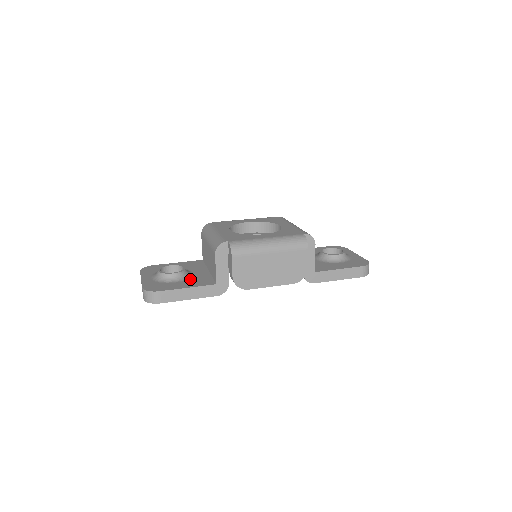
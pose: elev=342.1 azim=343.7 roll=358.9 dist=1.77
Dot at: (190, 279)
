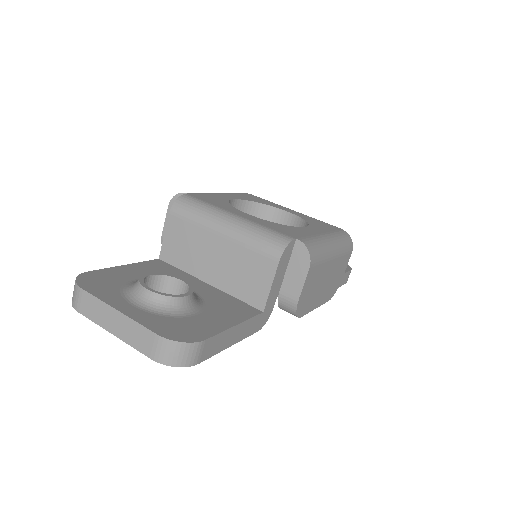
Dot at: (209, 304)
